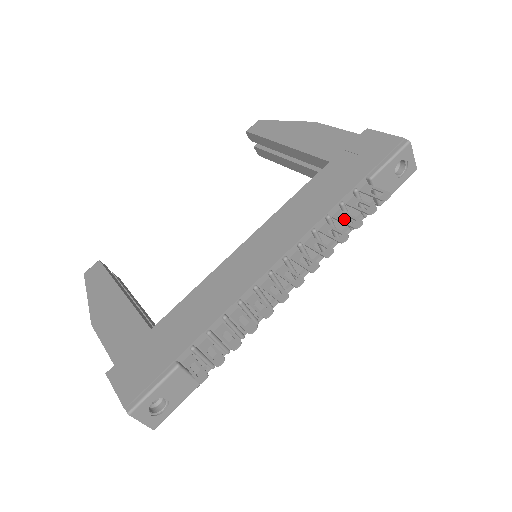
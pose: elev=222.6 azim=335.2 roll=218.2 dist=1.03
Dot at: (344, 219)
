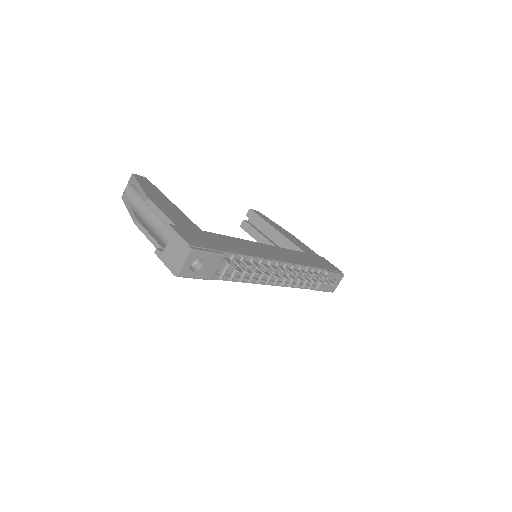
Dot at: occluded
